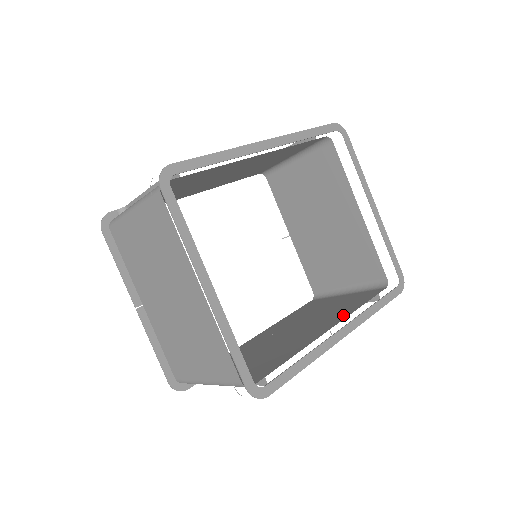
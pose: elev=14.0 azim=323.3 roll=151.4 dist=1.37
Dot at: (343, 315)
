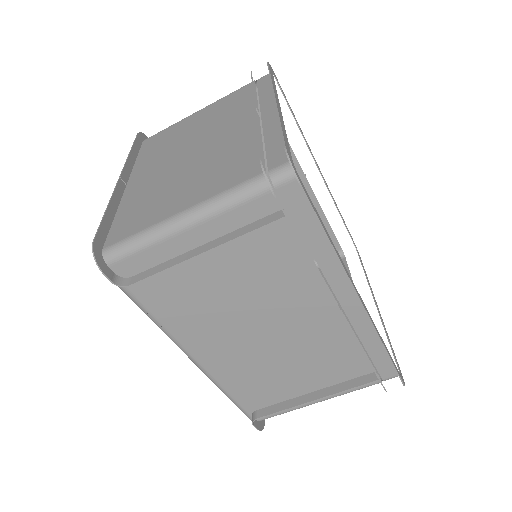
Dot at: (343, 334)
